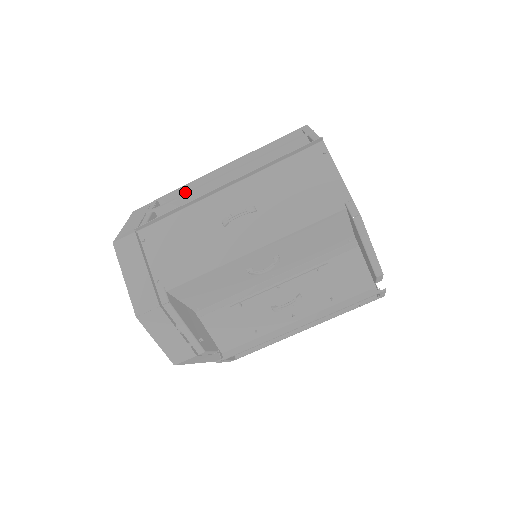
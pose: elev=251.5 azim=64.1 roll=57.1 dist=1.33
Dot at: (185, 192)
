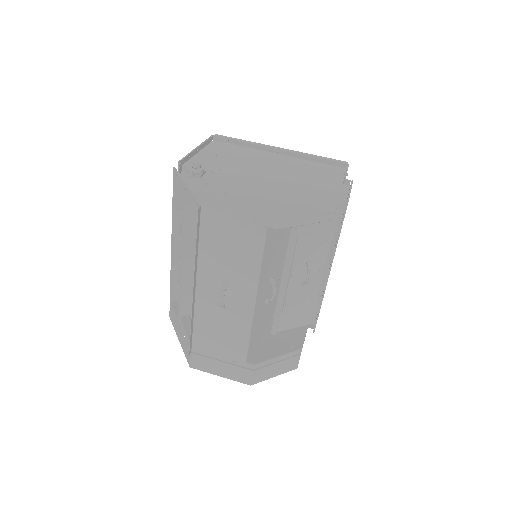
Dot at: (176, 281)
